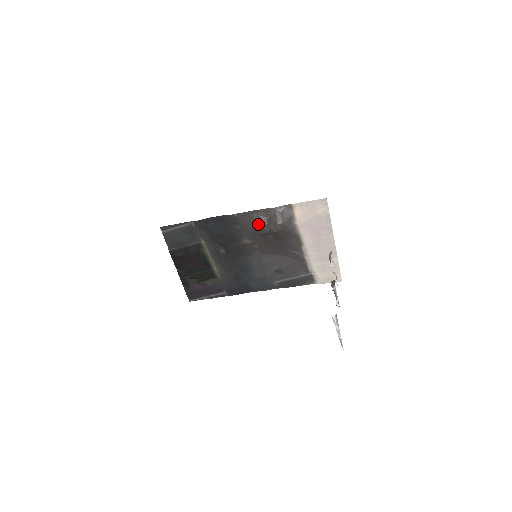
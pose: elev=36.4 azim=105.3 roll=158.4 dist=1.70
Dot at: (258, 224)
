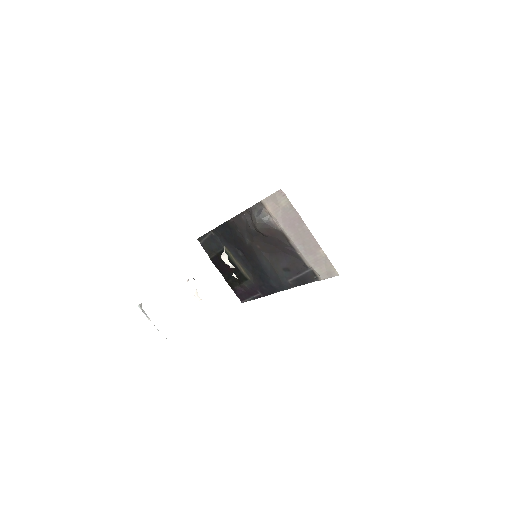
Dot at: (247, 225)
